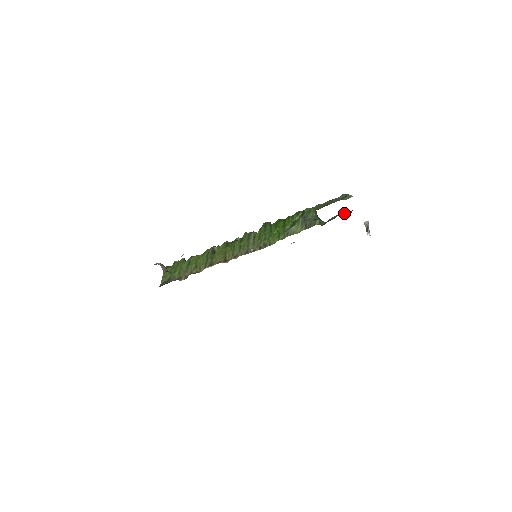
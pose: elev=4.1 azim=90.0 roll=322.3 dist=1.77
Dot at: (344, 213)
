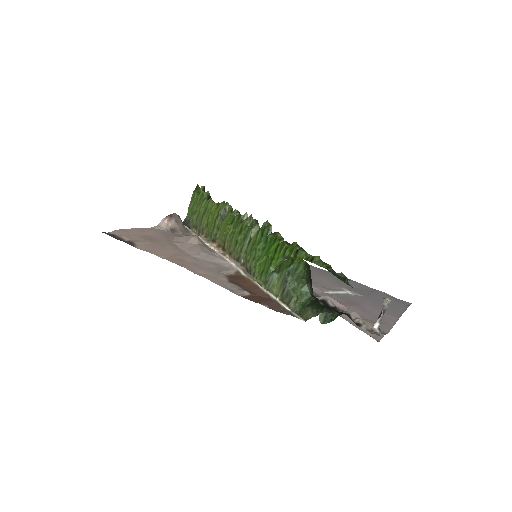
Dot at: (326, 312)
